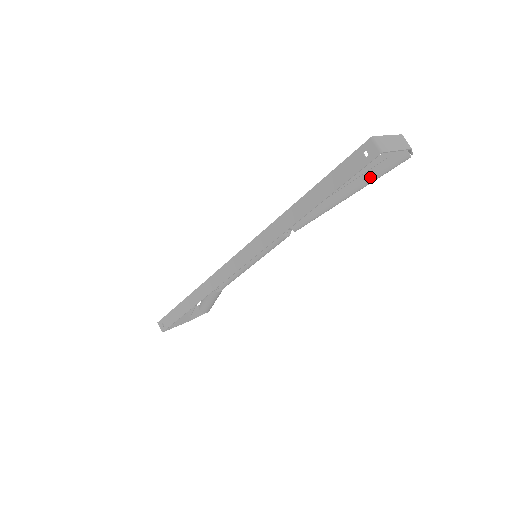
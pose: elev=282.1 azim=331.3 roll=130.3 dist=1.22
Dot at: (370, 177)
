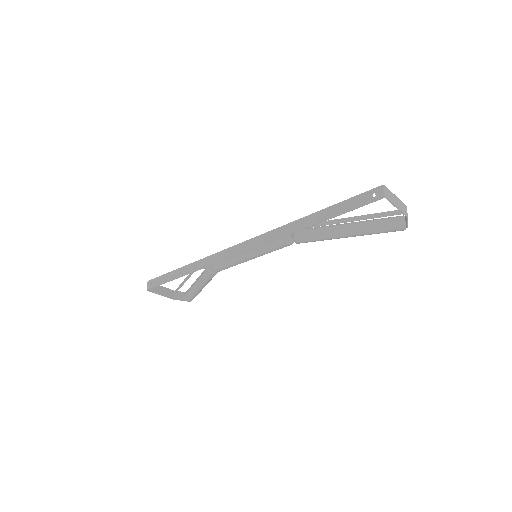
Dot at: (370, 228)
